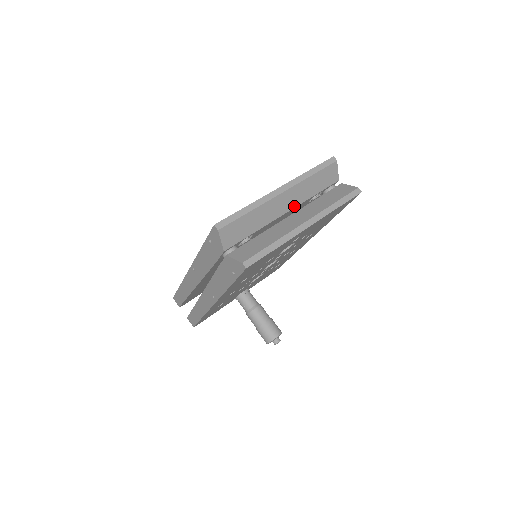
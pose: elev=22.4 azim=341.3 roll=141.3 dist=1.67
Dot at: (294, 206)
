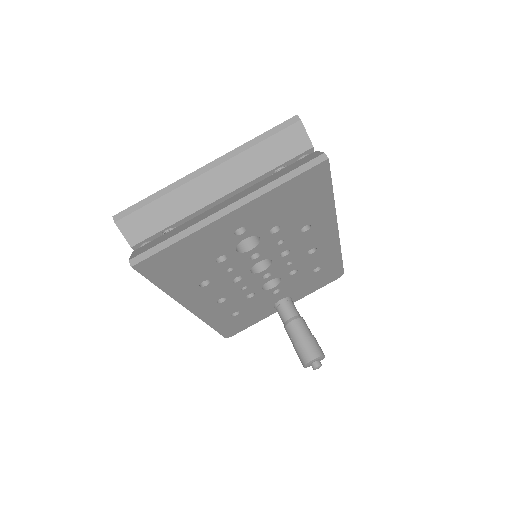
Dot at: (234, 188)
